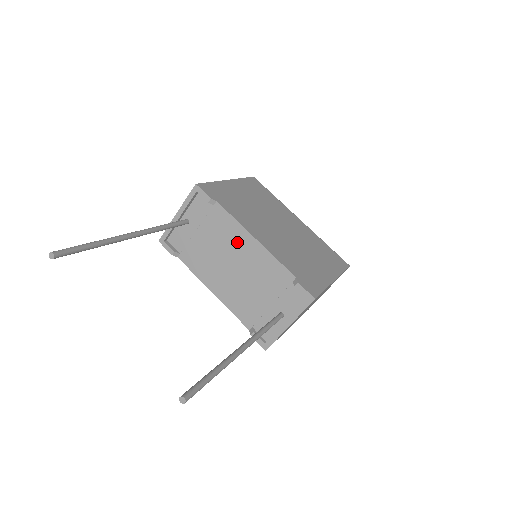
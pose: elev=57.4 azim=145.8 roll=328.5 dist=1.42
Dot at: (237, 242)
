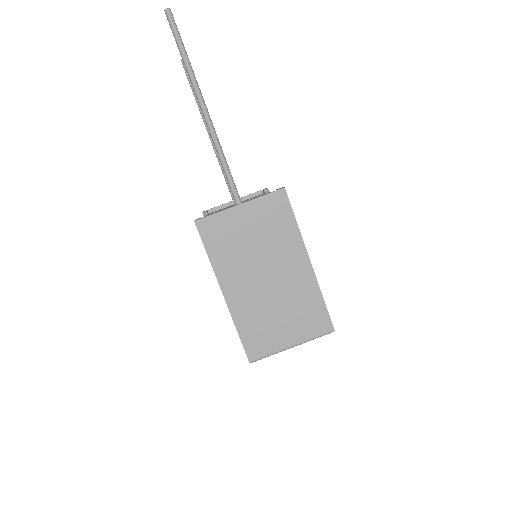
Dot at: occluded
